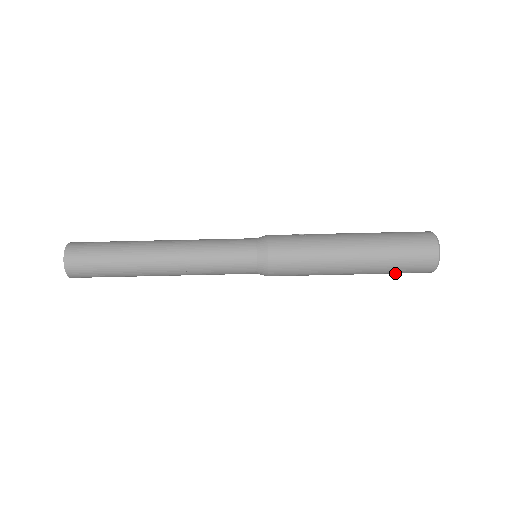
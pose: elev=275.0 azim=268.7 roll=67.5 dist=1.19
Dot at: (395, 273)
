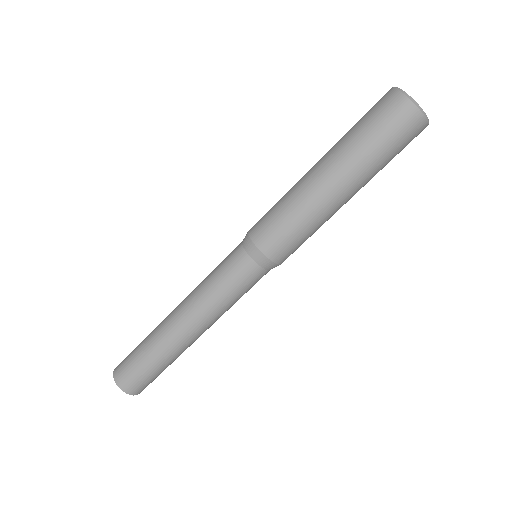
Dot at: (390, 155)
